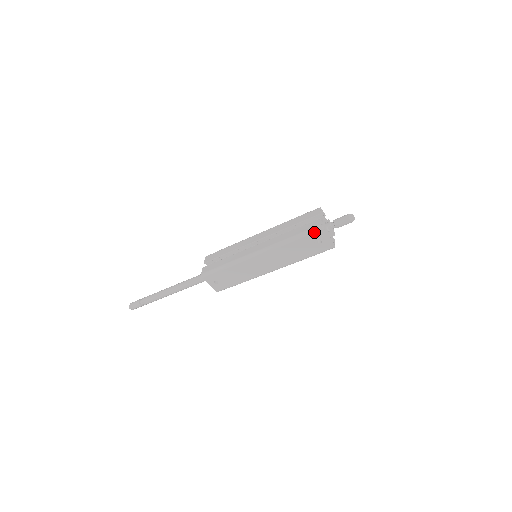
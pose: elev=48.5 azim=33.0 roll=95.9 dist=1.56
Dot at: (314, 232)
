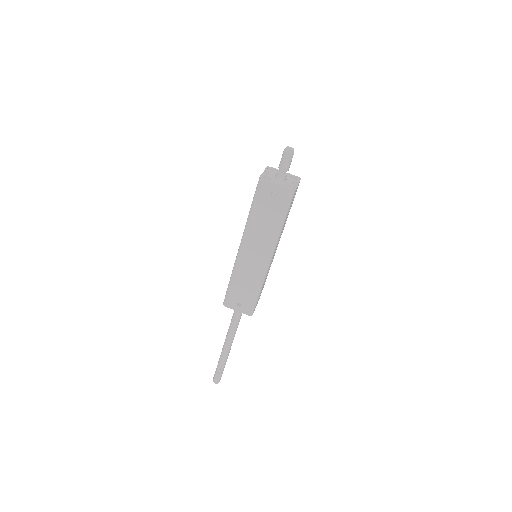
Dot at: (259, 188)
